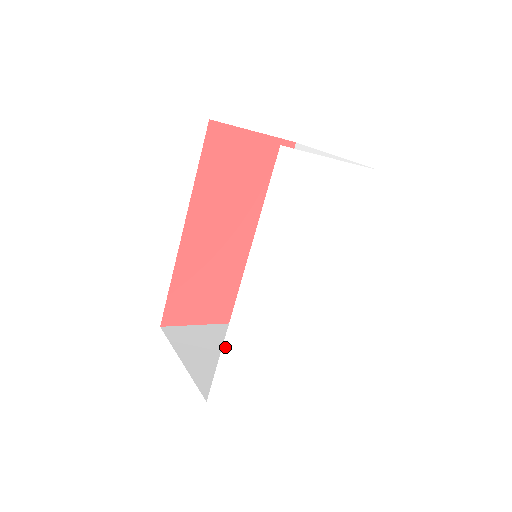
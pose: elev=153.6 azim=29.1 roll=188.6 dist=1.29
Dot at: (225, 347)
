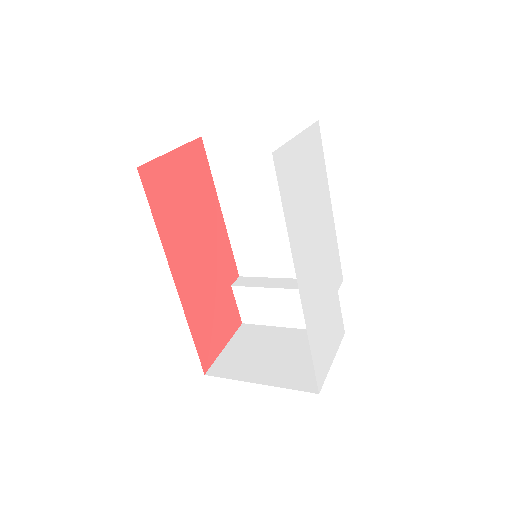
Dot at: (310, 344)
